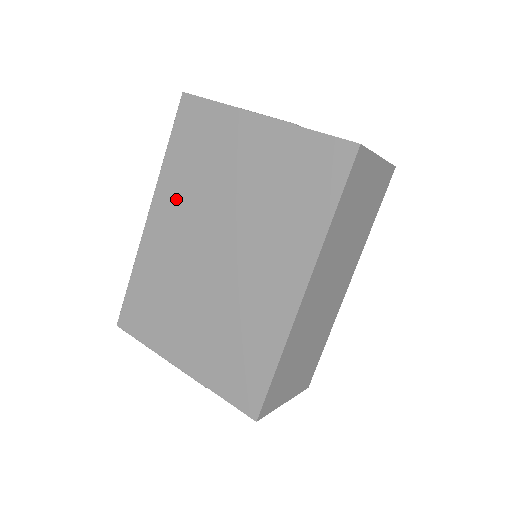
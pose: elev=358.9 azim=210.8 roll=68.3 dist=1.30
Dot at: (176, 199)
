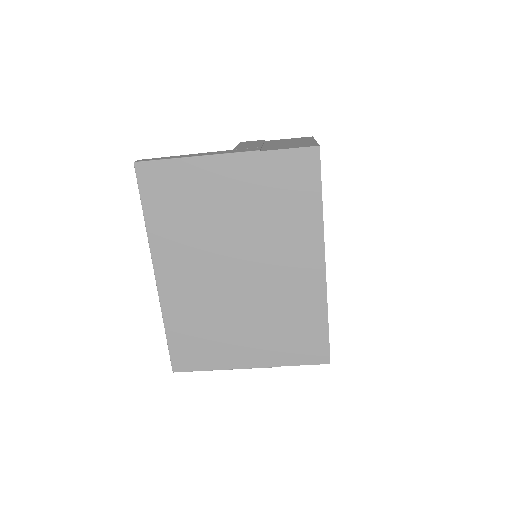
Dot at: (177, 251)
